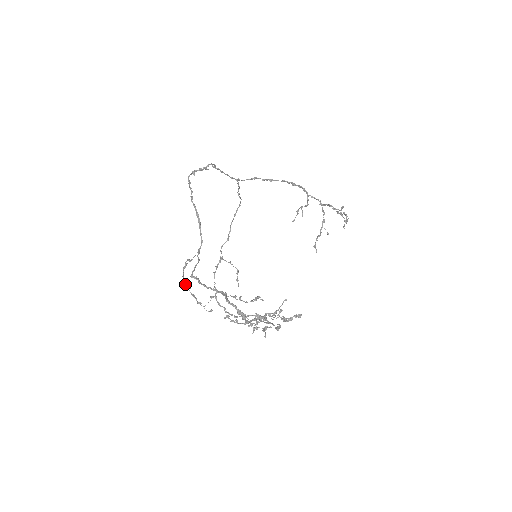
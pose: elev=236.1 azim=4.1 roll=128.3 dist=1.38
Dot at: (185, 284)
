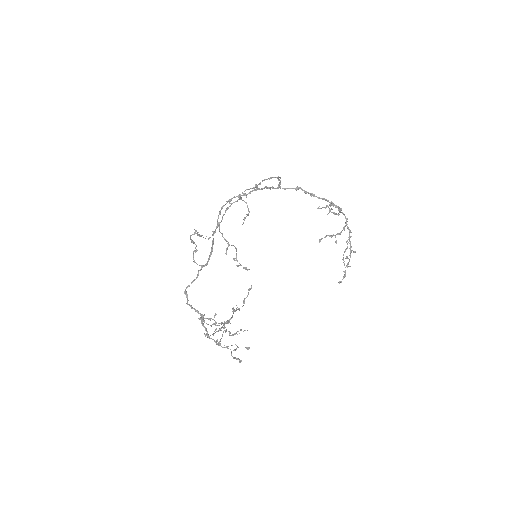
Dot at: occluded
